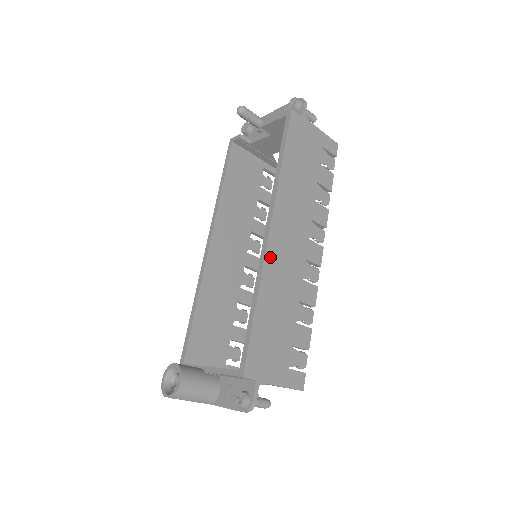
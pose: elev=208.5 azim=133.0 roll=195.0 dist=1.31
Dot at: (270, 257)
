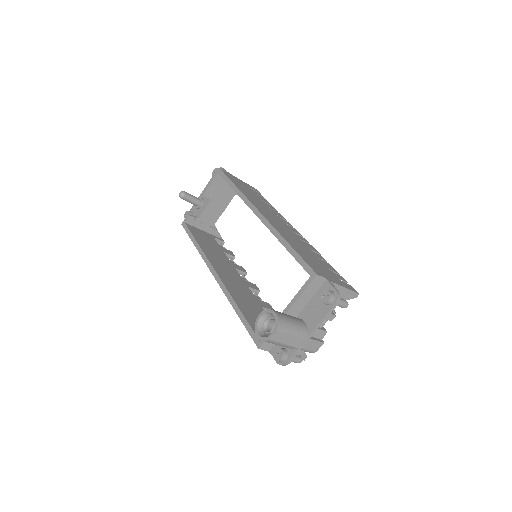
Dot at: (272, 223)
